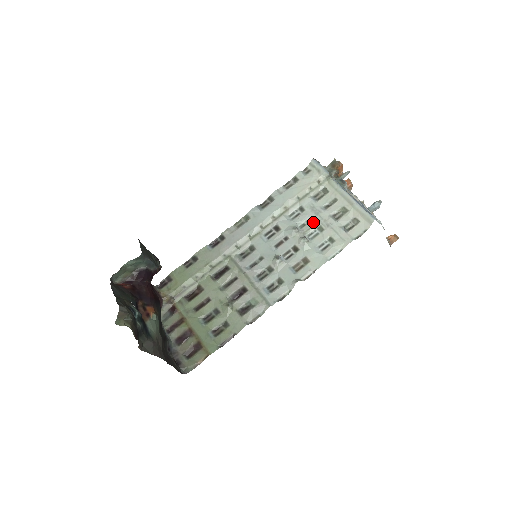
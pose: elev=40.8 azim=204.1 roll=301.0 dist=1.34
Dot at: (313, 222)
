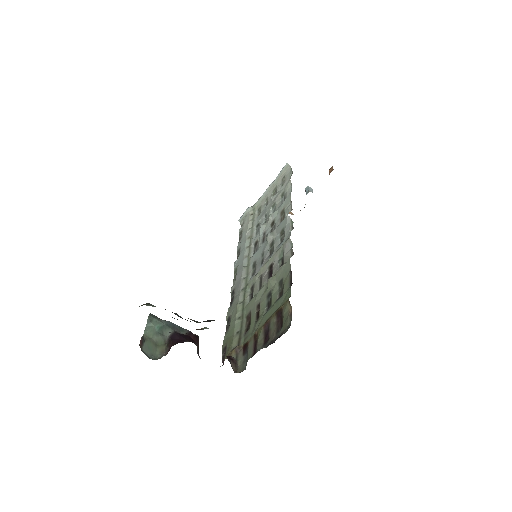
Dot at: (267, 213)
